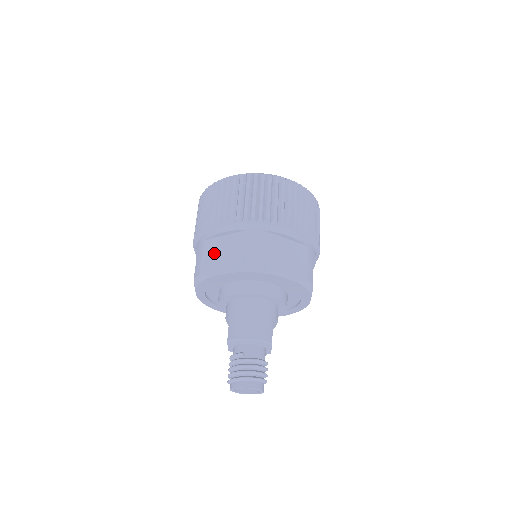
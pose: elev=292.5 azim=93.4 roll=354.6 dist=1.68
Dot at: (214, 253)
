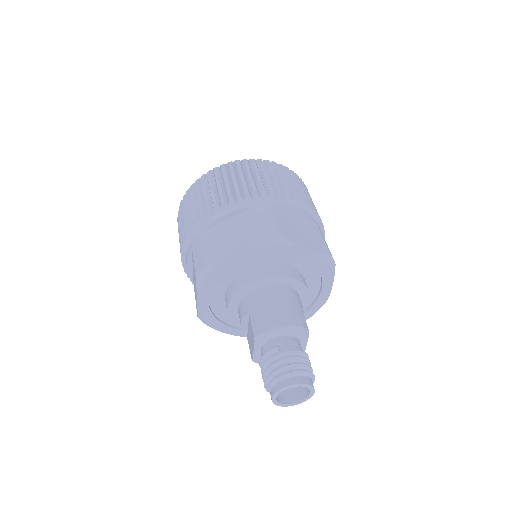
Dot at: (217, 240)
